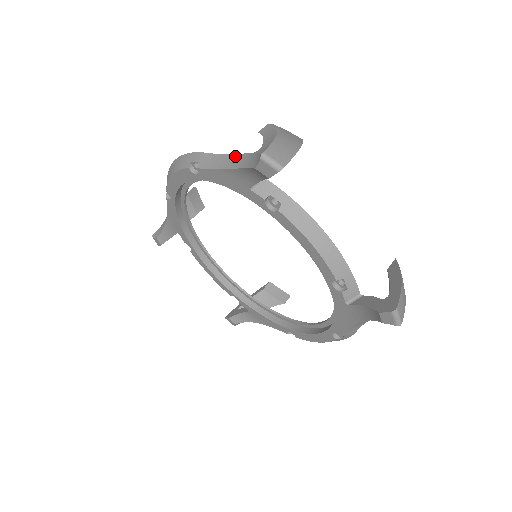
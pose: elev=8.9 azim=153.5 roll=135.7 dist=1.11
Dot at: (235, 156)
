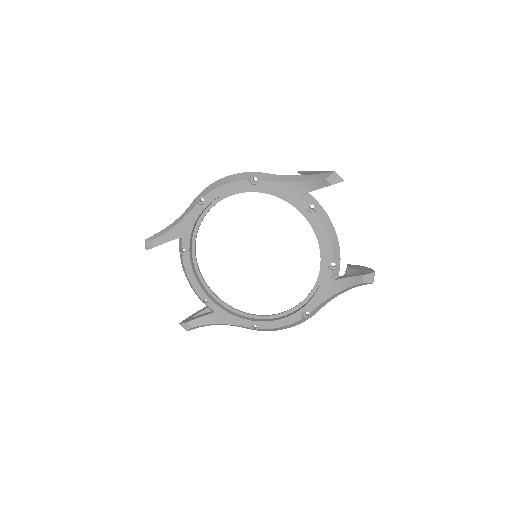
Dot at: (295, 176)
